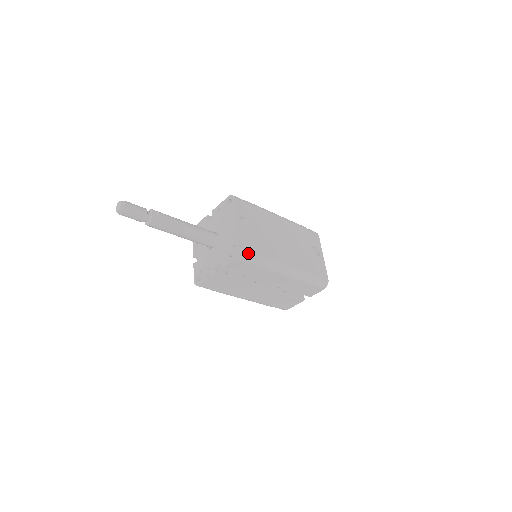
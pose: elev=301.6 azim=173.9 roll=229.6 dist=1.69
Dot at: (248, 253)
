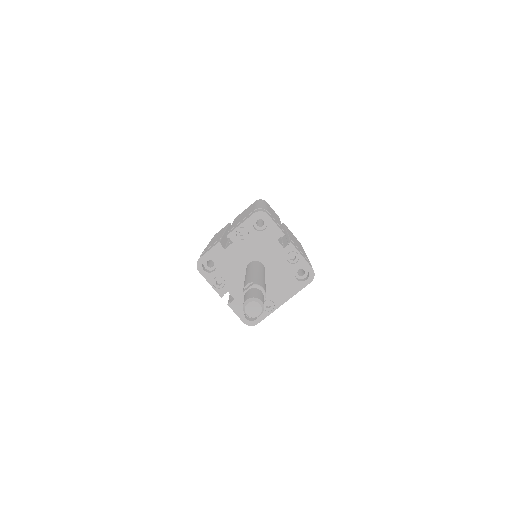
Dot at: occluded
